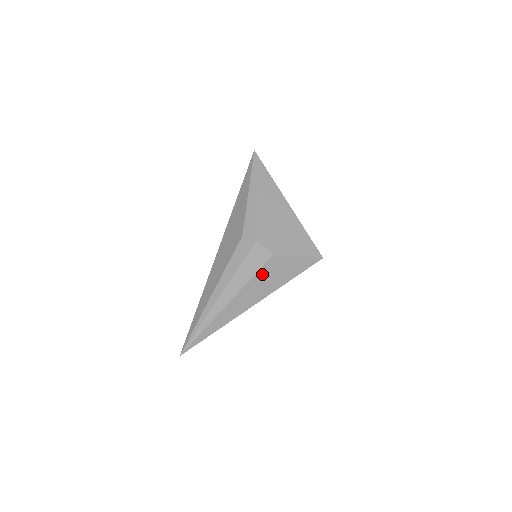
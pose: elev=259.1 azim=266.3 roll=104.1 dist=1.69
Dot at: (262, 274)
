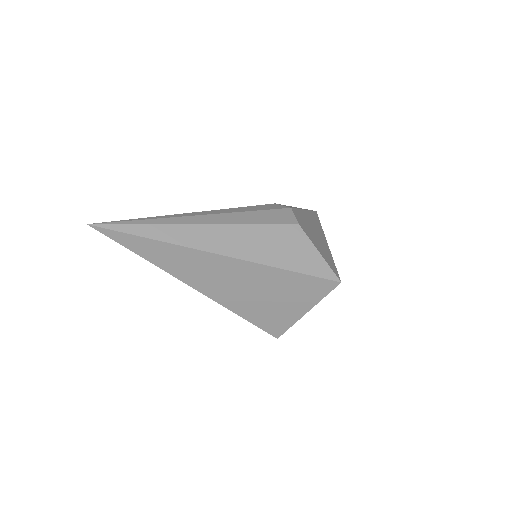
Dot at: (271, 232)
